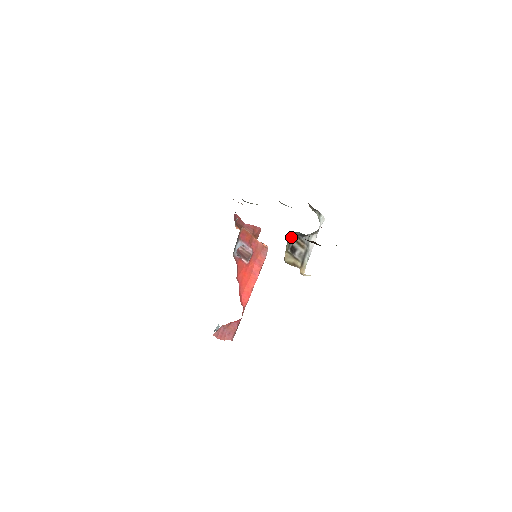
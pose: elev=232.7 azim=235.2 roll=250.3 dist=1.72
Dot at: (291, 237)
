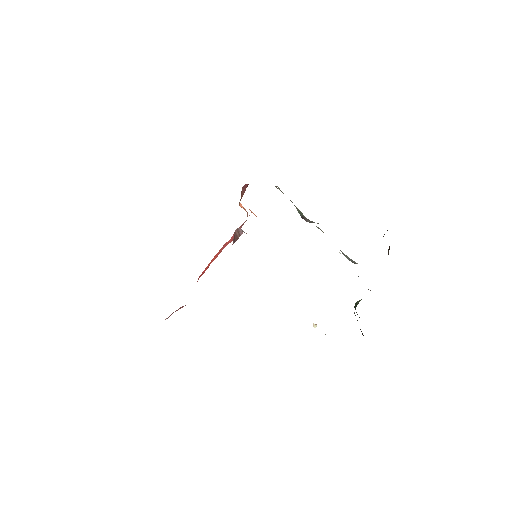
Dot at: occluded
